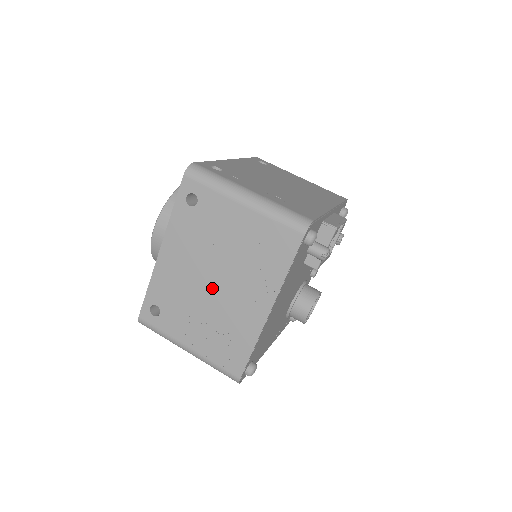
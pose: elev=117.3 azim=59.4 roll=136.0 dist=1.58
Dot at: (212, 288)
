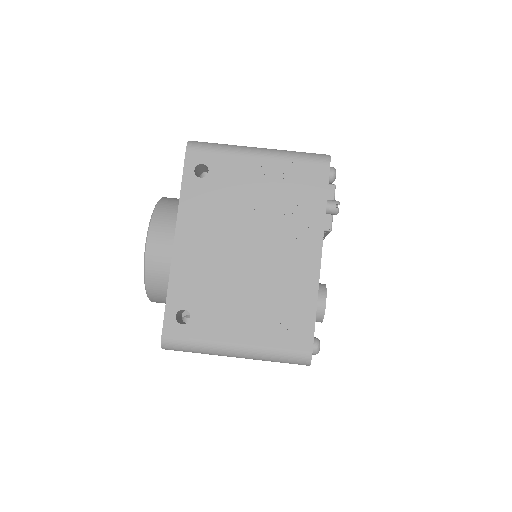
Dot at: (249, 257)
